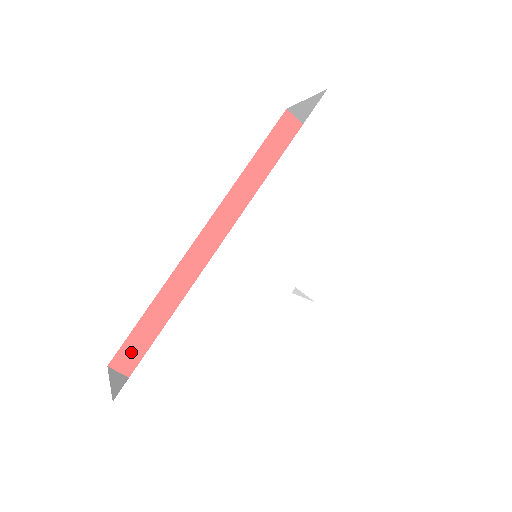
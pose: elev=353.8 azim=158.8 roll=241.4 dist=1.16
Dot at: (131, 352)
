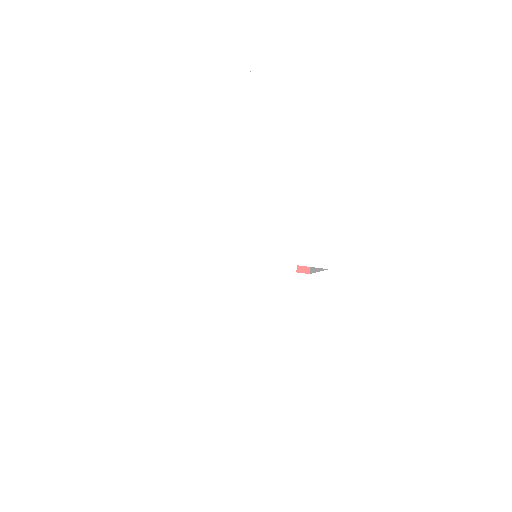
Dot at: occluded
